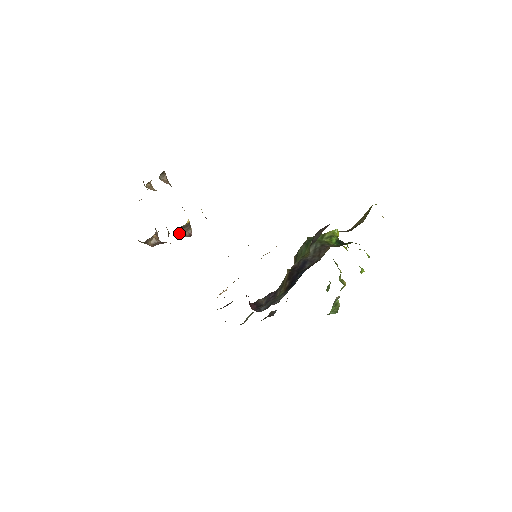
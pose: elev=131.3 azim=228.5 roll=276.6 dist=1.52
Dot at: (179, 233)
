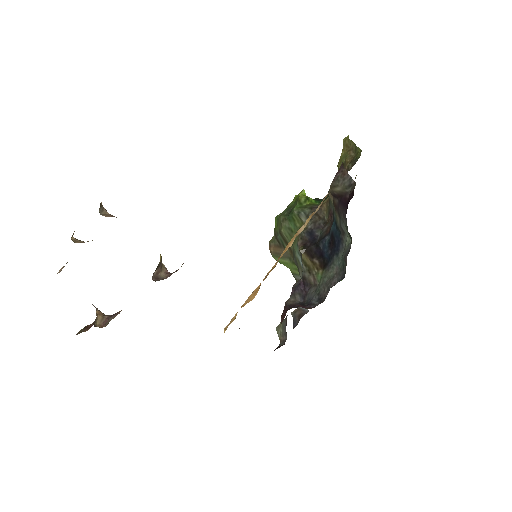
Dot at: (155, 278)
